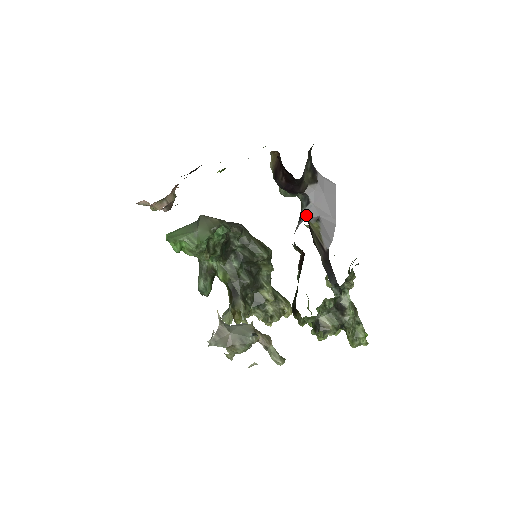
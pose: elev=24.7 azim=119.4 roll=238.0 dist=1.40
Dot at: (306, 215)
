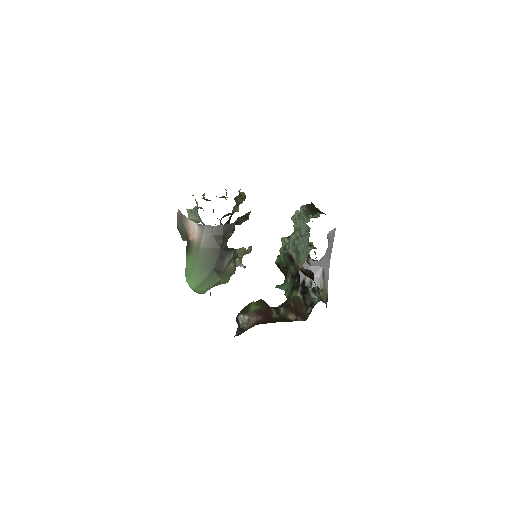
Dot at: (313, 265)
